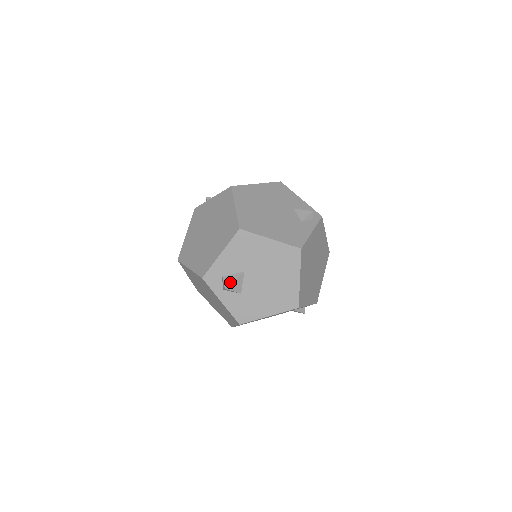
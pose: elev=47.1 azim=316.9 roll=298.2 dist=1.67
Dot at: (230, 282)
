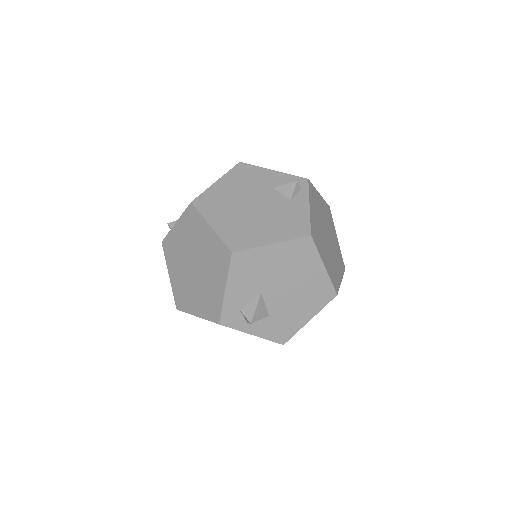
Dot at: (252, 313)
